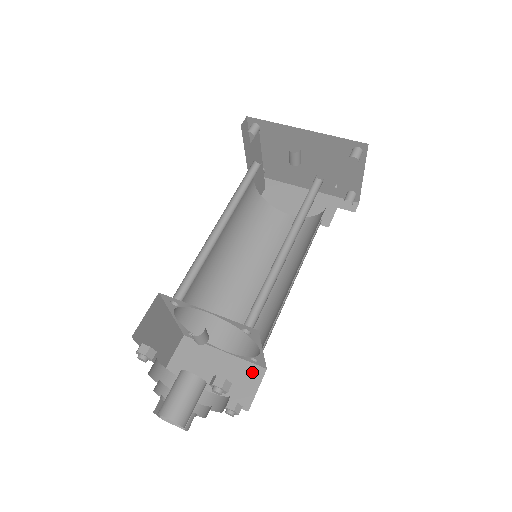
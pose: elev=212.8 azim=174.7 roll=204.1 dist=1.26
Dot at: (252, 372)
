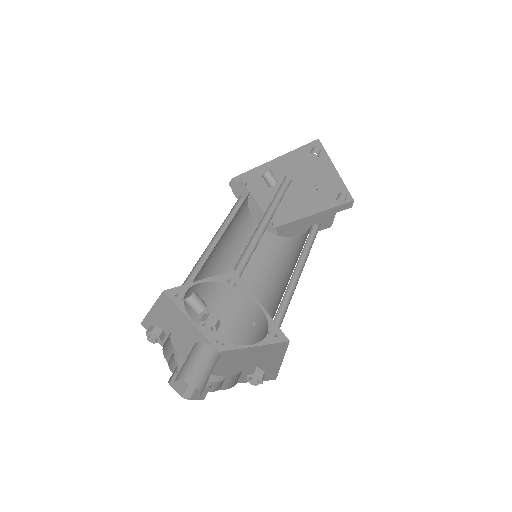
Dot at: (254, 324)
